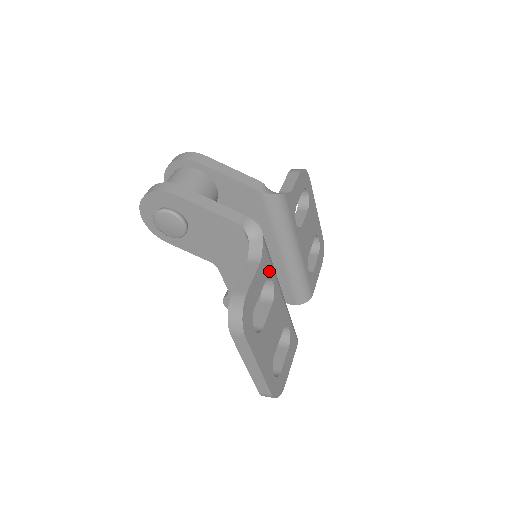
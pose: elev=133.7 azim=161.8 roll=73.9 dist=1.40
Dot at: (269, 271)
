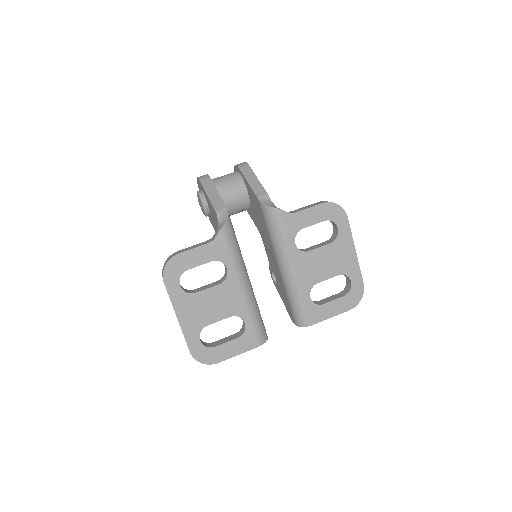
Dot at: (223, 257)
